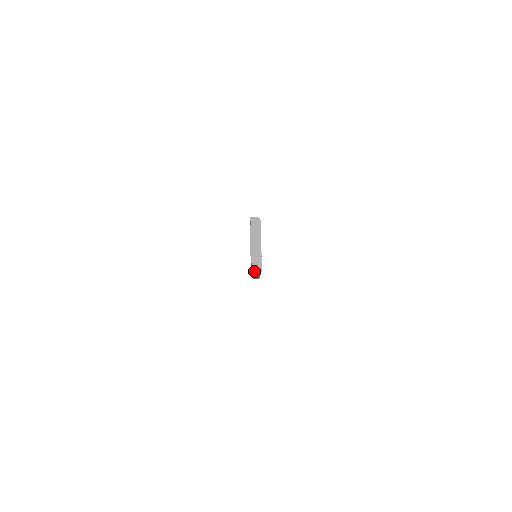
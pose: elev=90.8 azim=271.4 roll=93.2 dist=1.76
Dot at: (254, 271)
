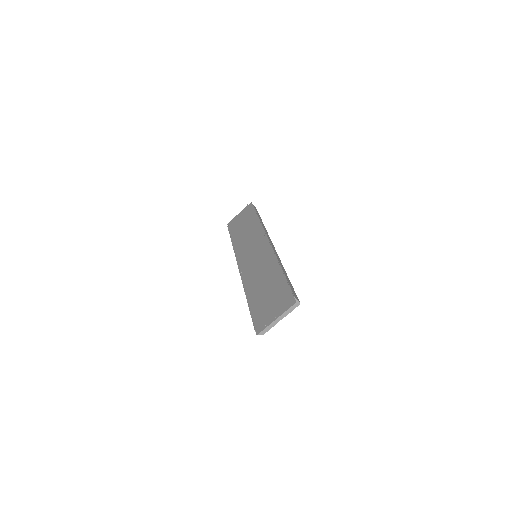
Dot at: occluded
